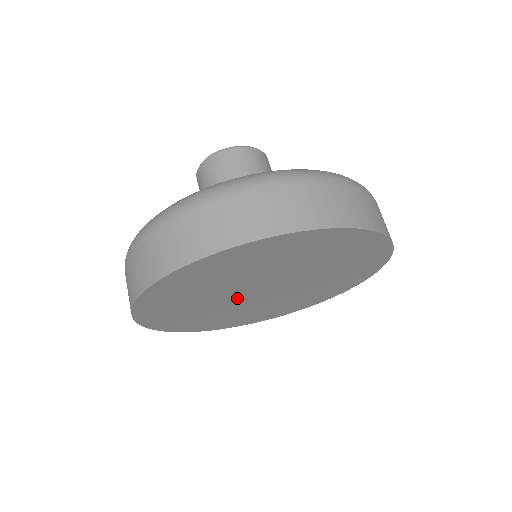
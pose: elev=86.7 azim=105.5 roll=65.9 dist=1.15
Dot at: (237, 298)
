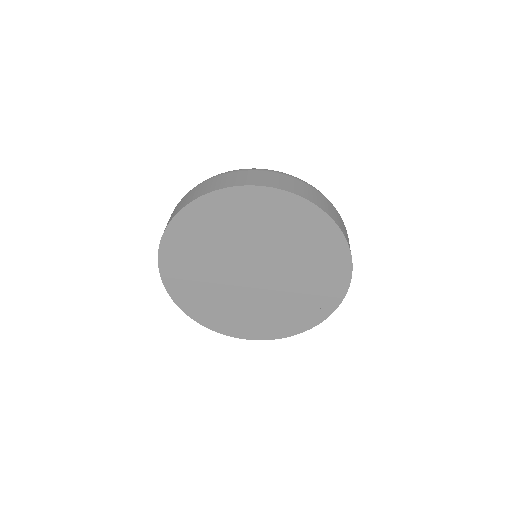
Dot at: (233, 267)
